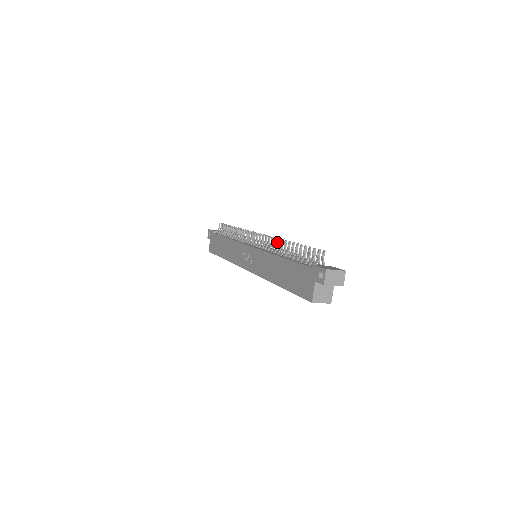
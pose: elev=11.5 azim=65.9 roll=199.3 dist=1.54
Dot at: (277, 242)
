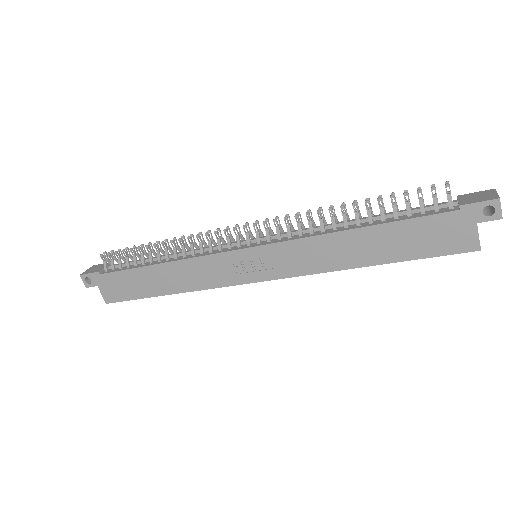
Dot at: (318, 215)
